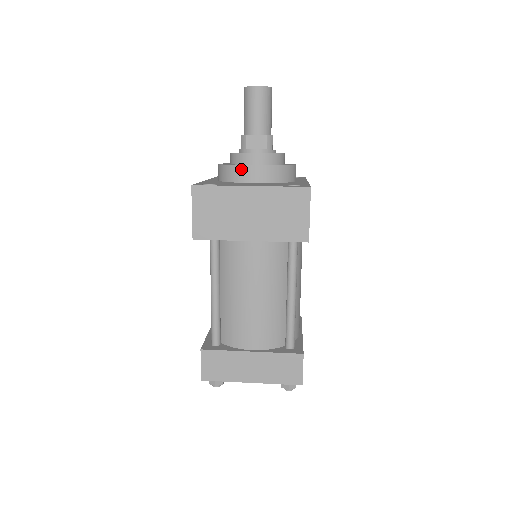
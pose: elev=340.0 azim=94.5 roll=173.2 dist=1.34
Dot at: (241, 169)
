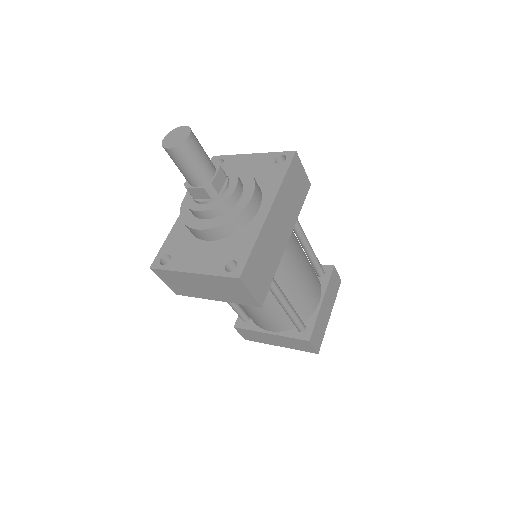
Dot at: (191, 230)
